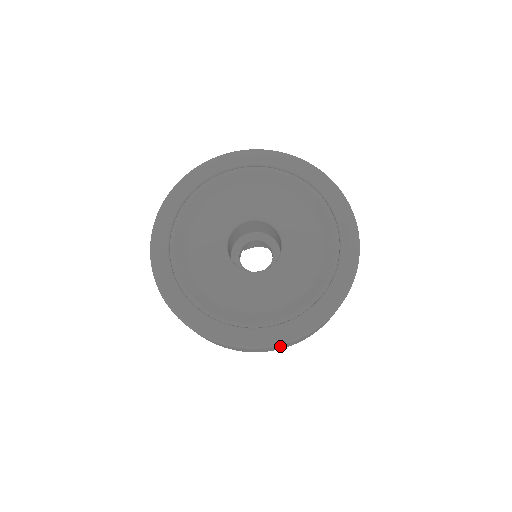
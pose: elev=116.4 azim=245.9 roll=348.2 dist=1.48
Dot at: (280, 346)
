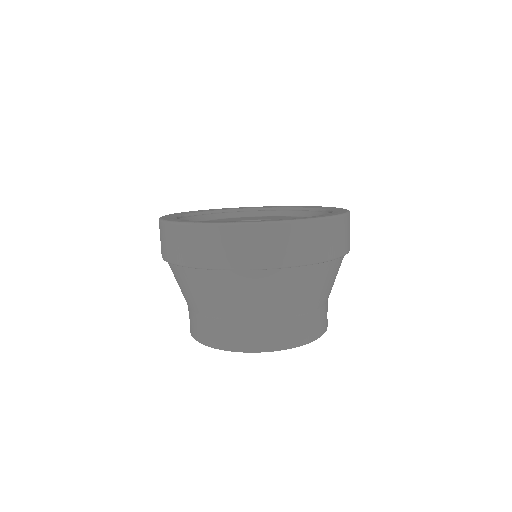
Dot at: (333, 229)
